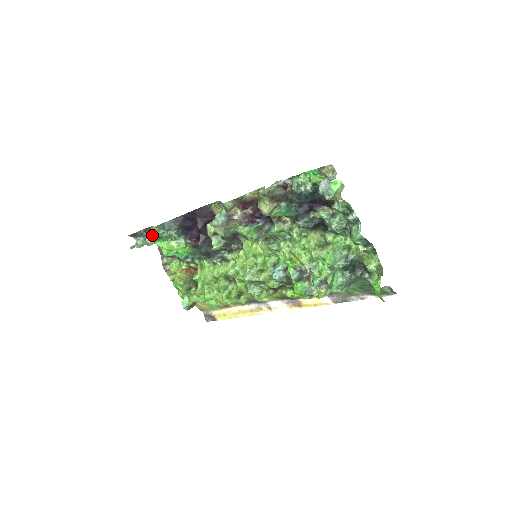
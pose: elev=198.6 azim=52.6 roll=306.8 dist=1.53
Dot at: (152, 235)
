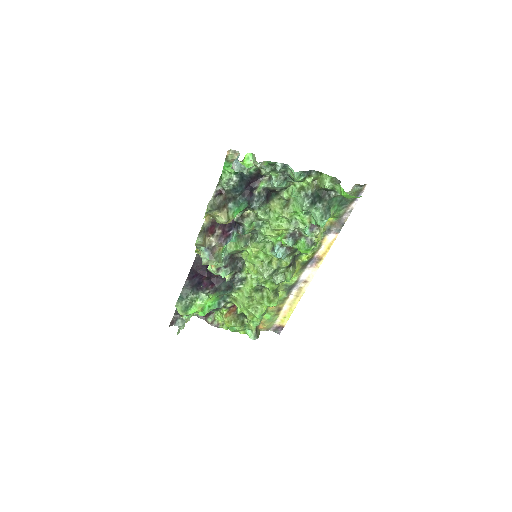
Dot at: (180, 311)
